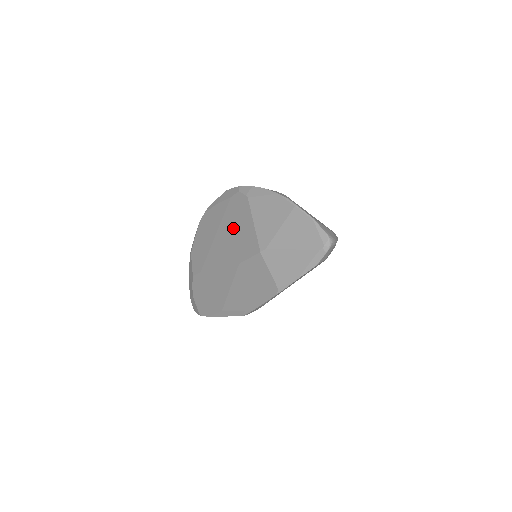
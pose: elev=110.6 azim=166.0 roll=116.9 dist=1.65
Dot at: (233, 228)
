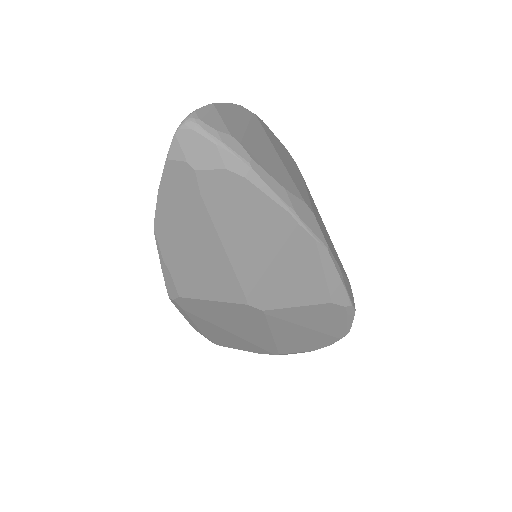
Dot at: occluded
